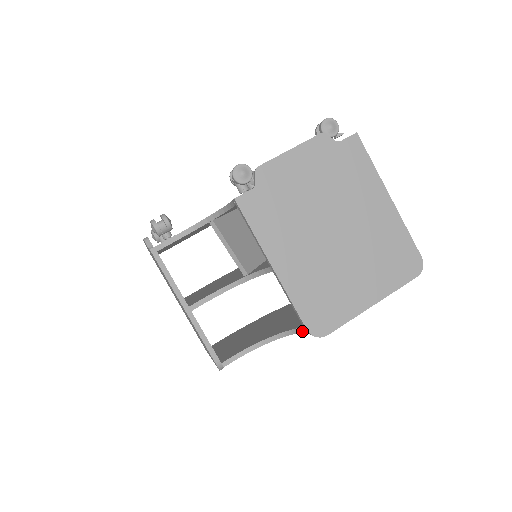
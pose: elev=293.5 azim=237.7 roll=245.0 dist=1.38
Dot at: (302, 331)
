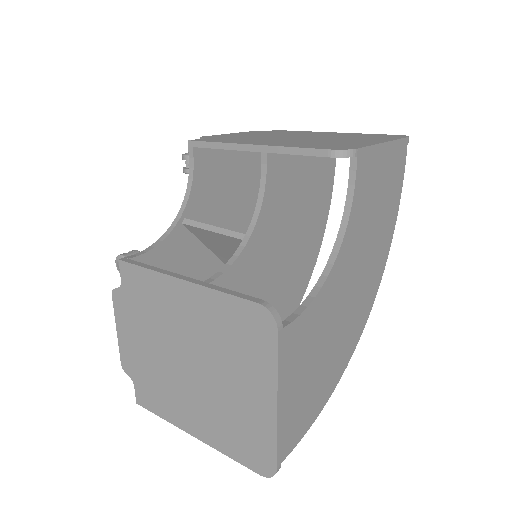
Dot at: (346, 221)
